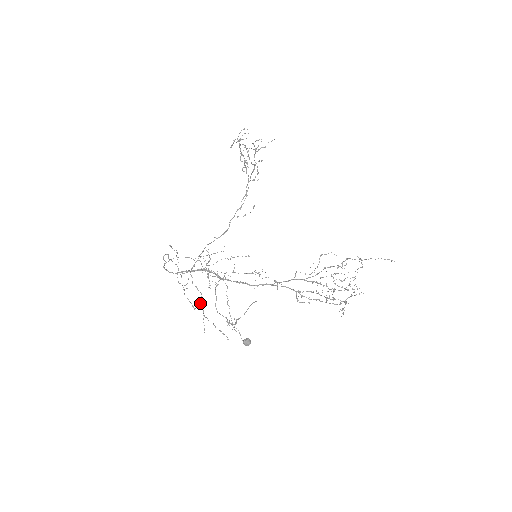
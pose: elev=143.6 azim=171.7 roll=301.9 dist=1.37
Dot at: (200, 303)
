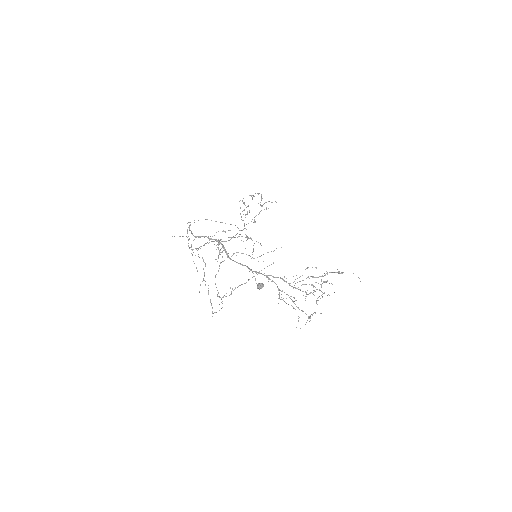
Dot at: occluded
